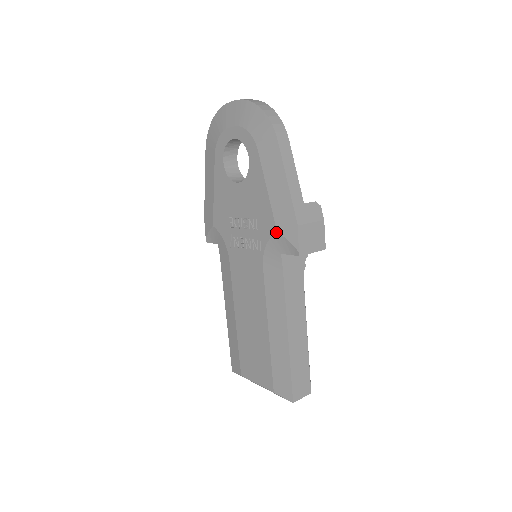
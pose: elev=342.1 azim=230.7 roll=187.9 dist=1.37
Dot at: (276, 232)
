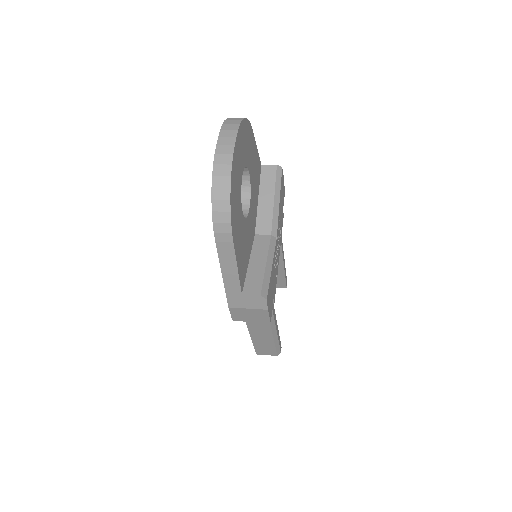
Dot at: occluded
